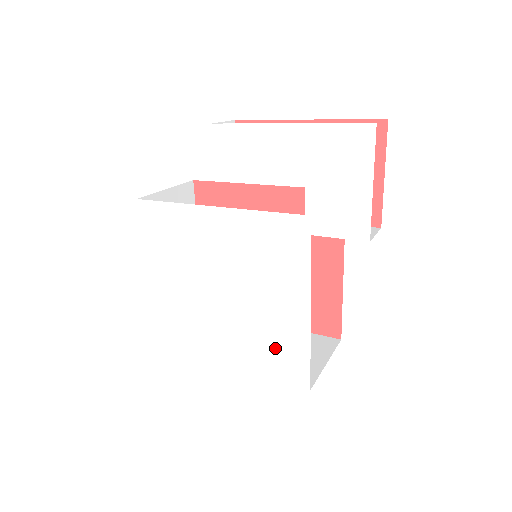
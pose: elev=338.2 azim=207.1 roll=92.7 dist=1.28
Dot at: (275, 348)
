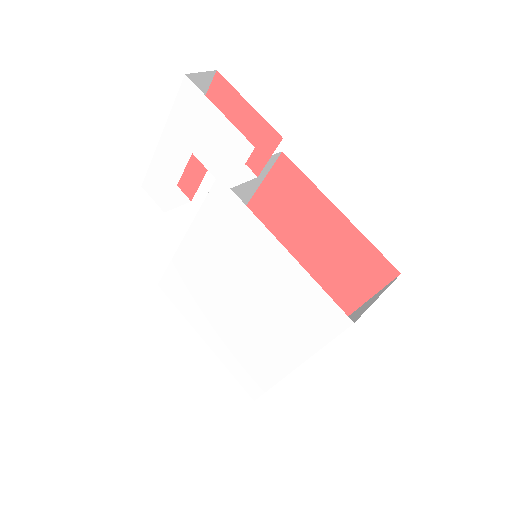
Dot at: (300, 310)
